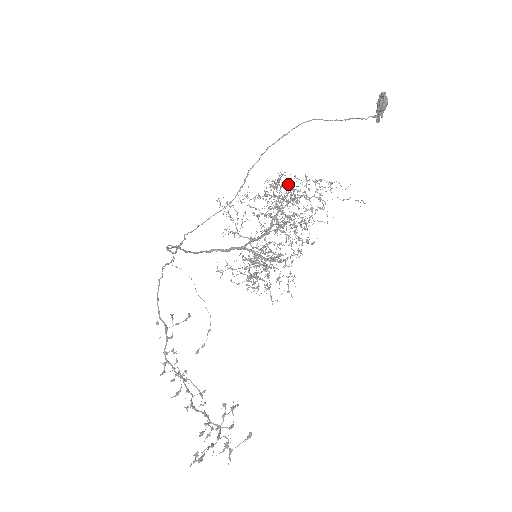
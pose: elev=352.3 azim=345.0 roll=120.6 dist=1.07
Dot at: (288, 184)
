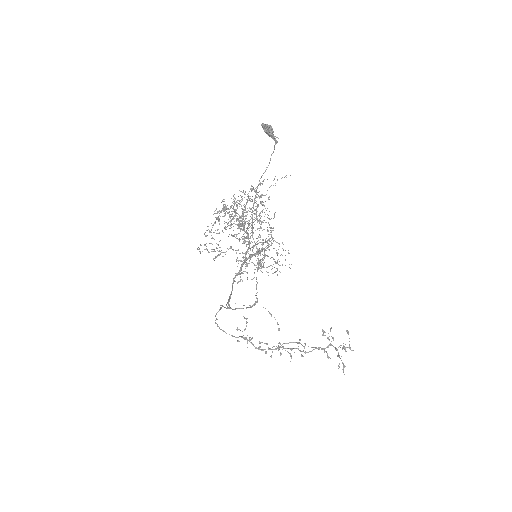
Dot at: (234, 204)
